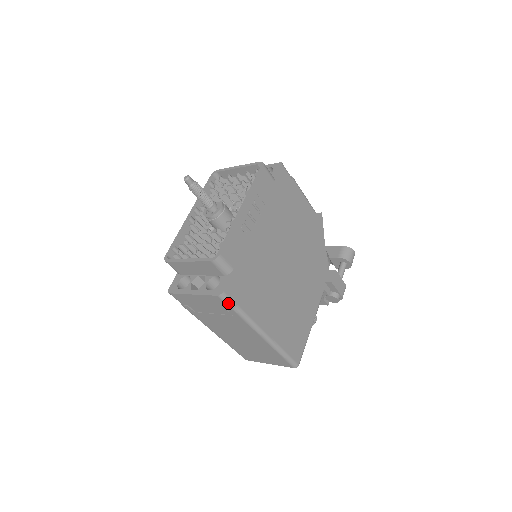
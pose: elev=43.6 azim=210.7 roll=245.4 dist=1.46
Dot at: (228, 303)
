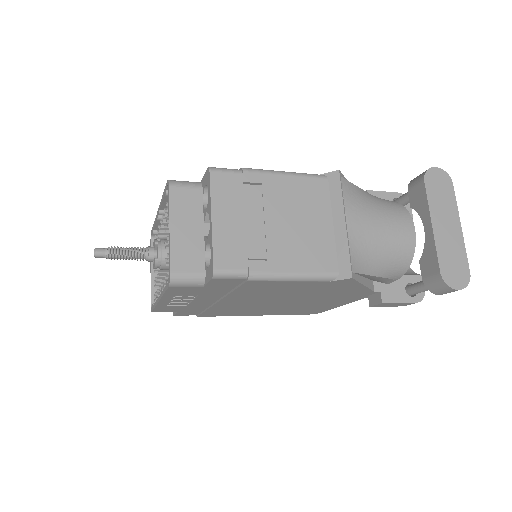
Dot at: occluded
